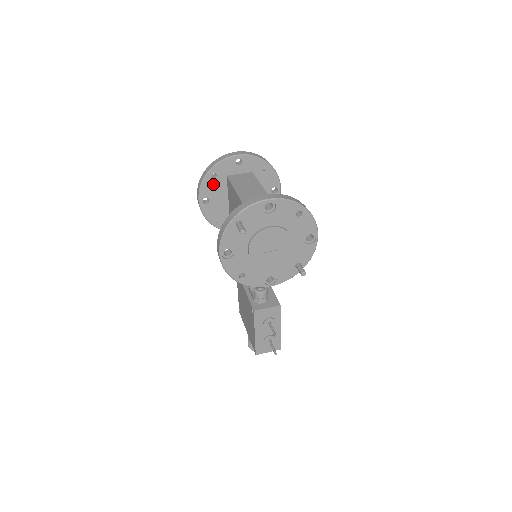
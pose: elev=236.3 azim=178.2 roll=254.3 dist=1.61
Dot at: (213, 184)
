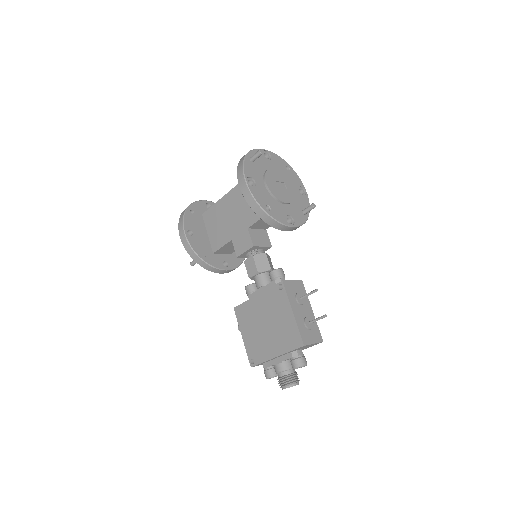
Dot at: (193, 219)
